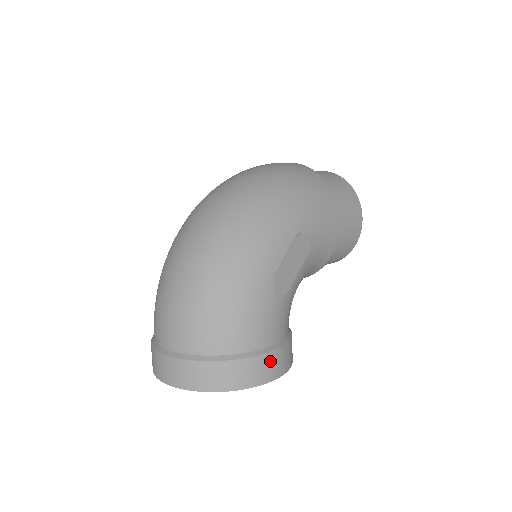
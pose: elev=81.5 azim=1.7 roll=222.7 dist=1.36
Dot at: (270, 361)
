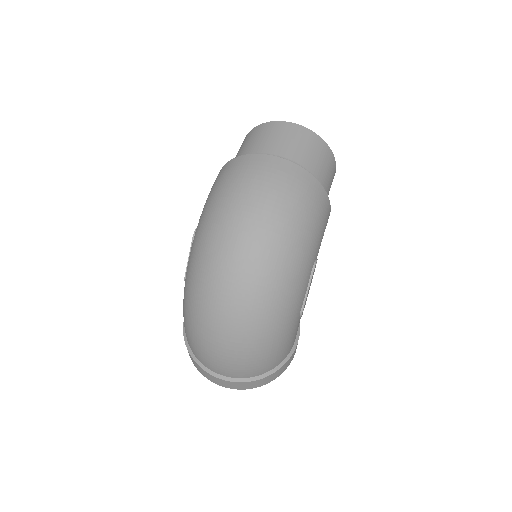
Dot at: (295, 350)
